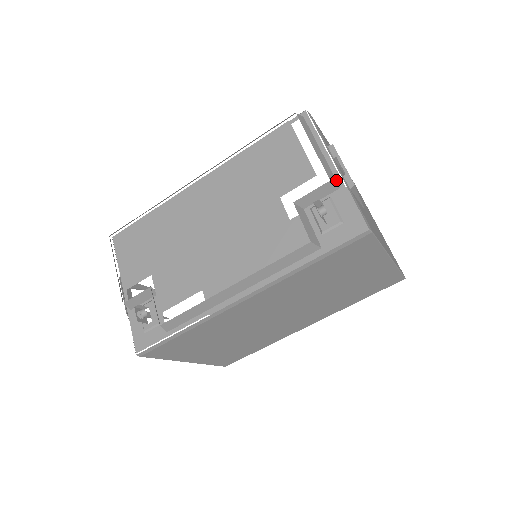
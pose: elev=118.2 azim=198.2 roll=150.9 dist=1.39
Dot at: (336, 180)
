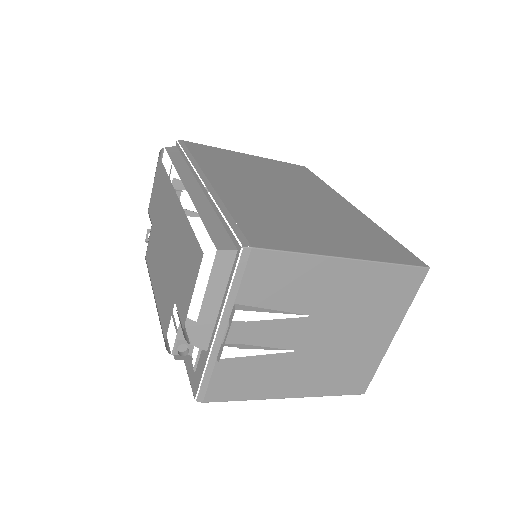
Dot at: (209, 342)
